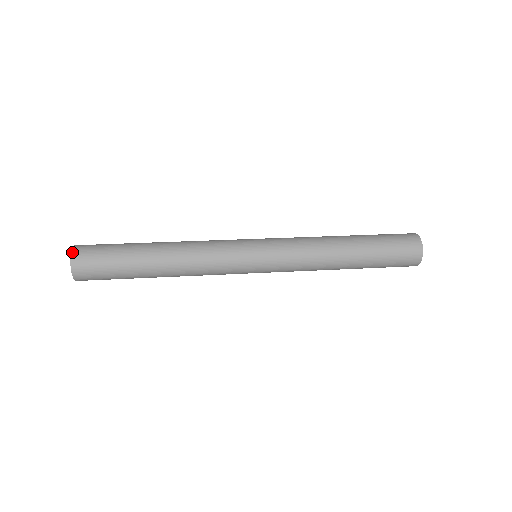
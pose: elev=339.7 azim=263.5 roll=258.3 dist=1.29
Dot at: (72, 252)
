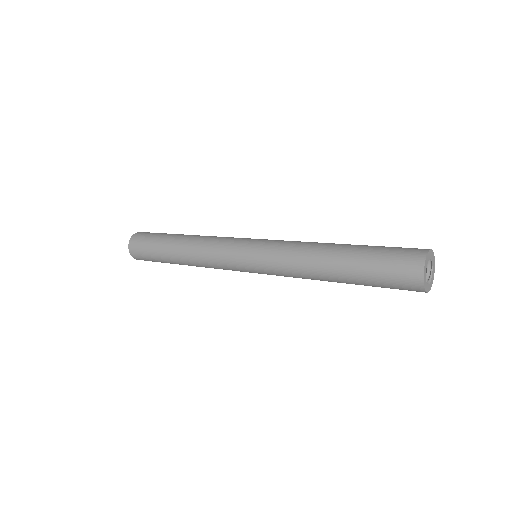
Dot at: (140, 232)
